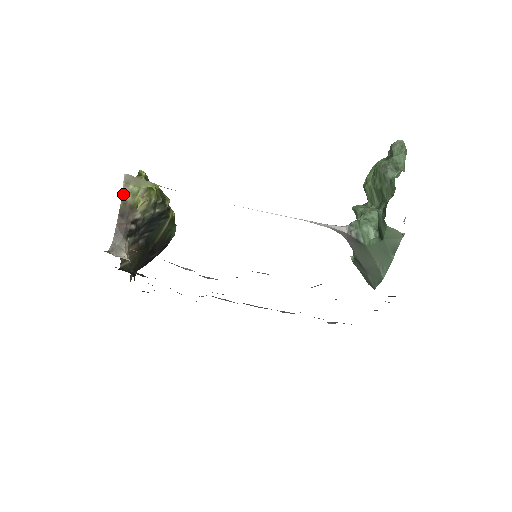
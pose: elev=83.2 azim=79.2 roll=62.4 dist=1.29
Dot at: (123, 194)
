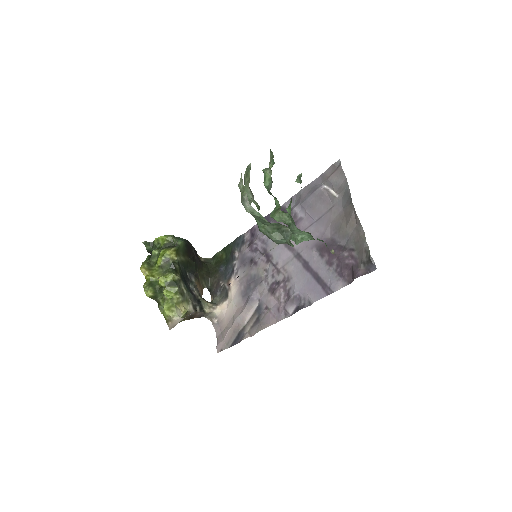
Dot at: occluded
